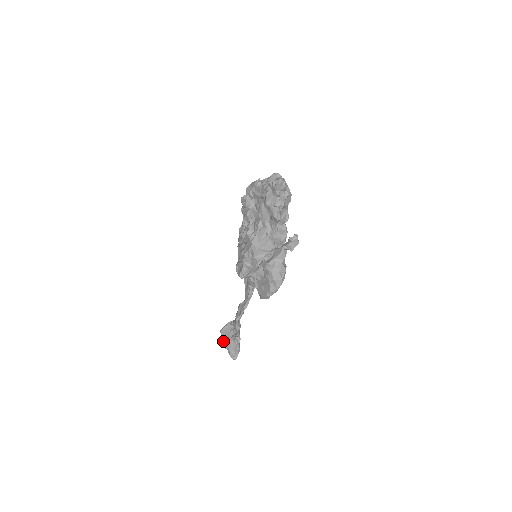
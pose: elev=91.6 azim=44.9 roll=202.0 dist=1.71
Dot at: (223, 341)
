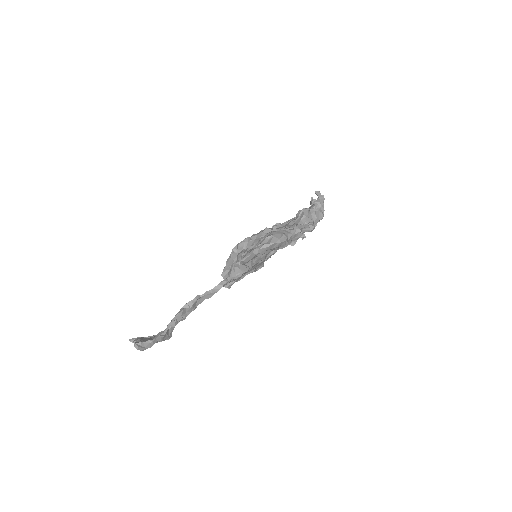
Dot at: (139, 337)
